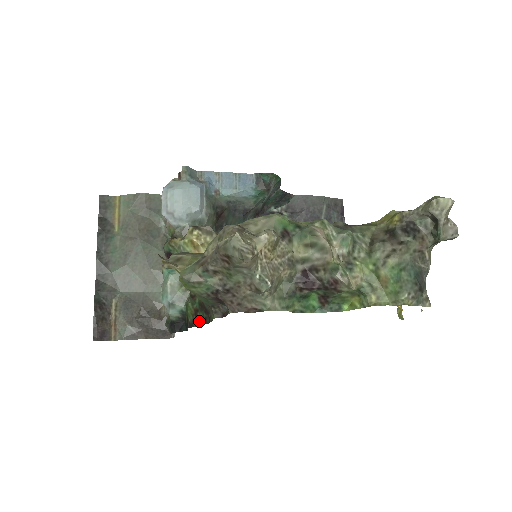
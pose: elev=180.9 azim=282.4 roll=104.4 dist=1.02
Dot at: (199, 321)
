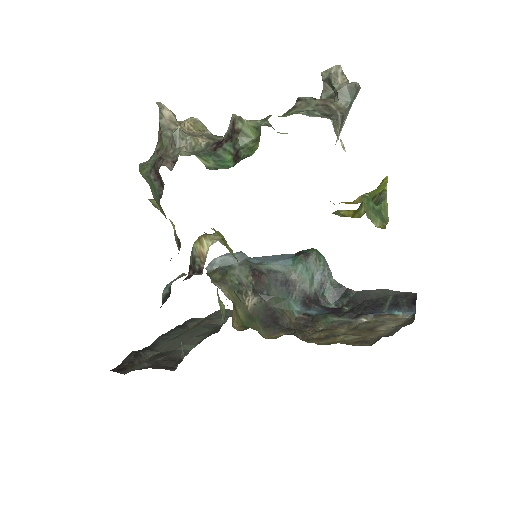
Dot at: occluded
